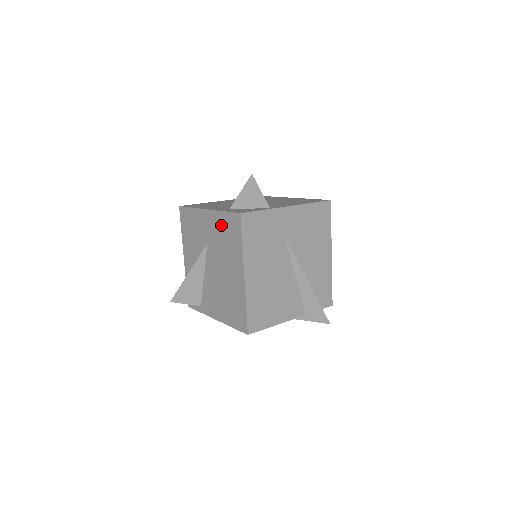
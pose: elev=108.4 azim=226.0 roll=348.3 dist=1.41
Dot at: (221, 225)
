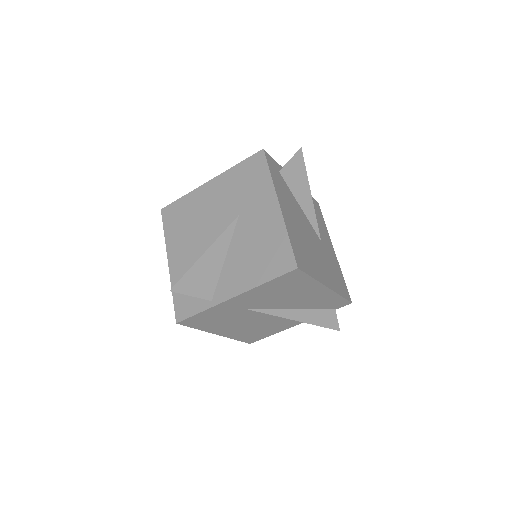
Dot at: occluded
